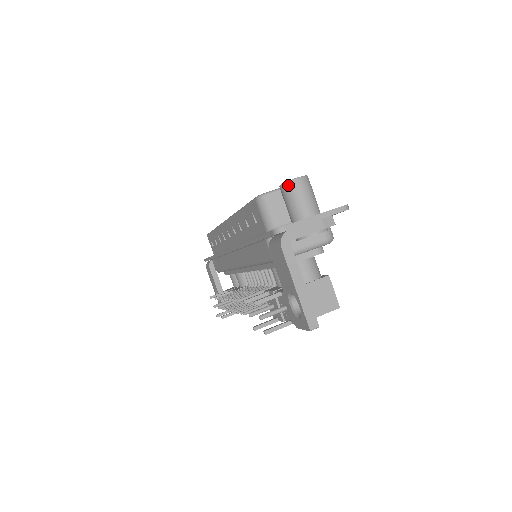
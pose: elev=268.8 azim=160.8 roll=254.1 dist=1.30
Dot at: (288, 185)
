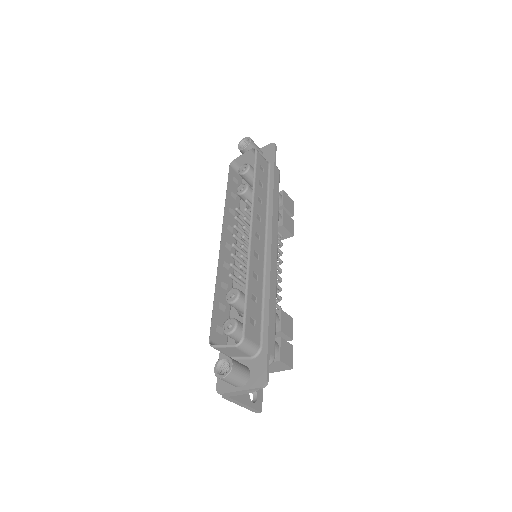
Dot at: (217, 377)
